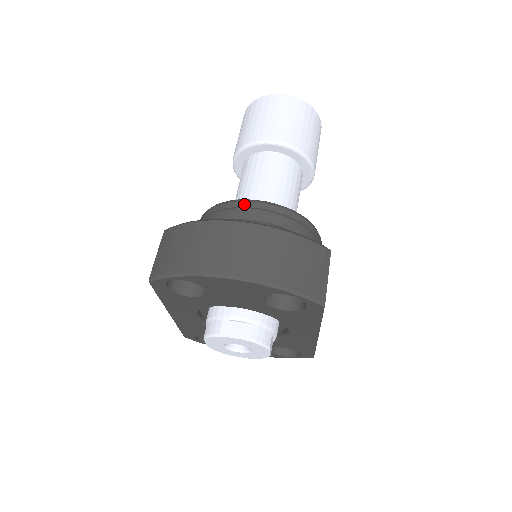
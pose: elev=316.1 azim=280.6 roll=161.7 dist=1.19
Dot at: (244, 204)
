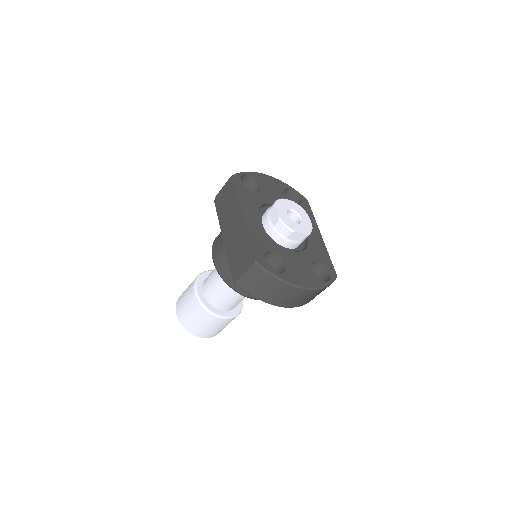
Dot at: occluded
